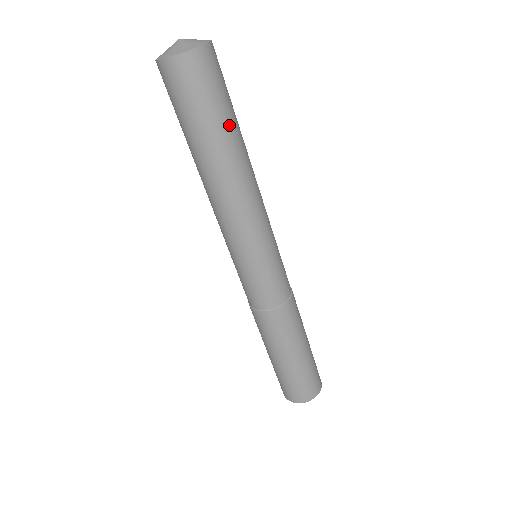
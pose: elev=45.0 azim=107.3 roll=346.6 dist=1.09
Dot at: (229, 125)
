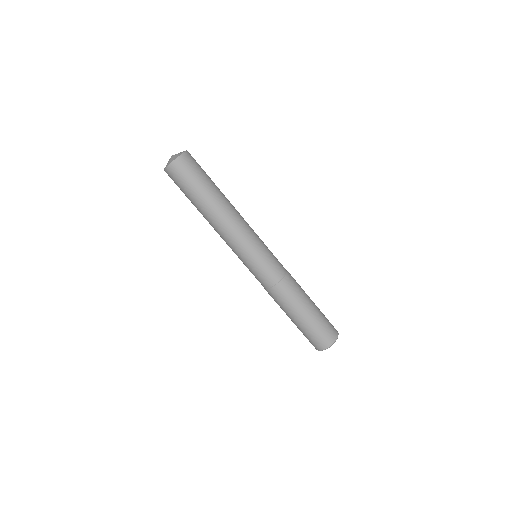
Dot at: (202, 192)
